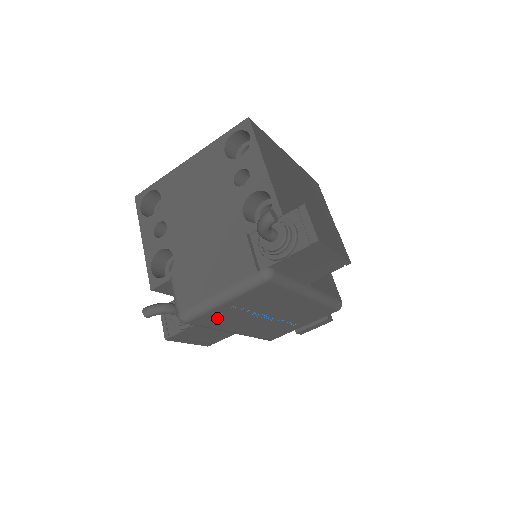
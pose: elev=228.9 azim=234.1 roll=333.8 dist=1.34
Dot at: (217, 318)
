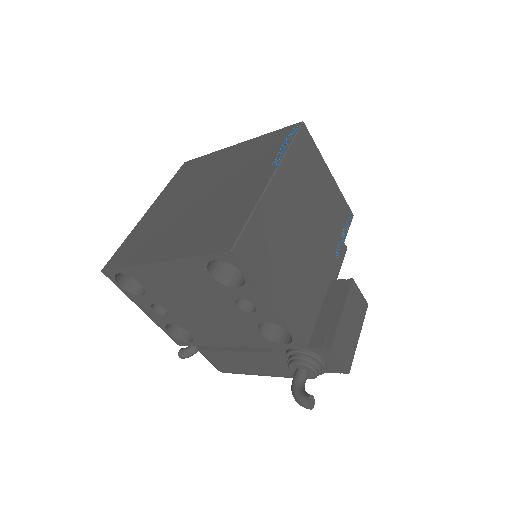
Dot at: occluded
